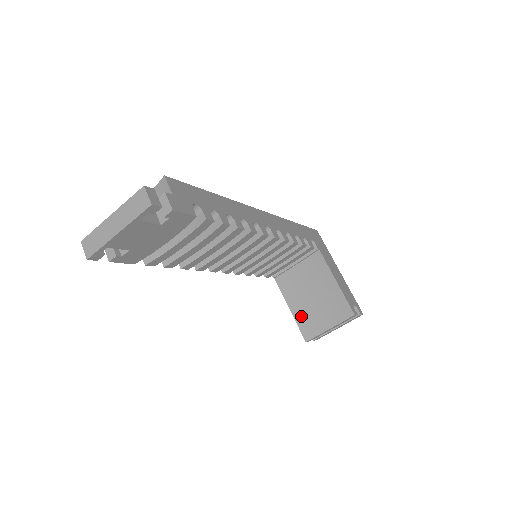
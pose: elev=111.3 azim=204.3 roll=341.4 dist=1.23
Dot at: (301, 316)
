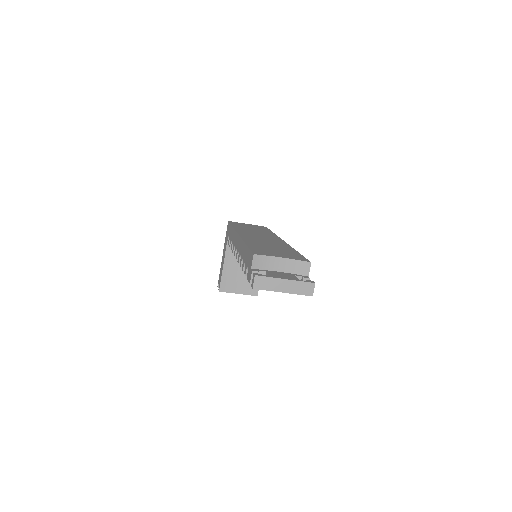
Dot at: (227, 276)
